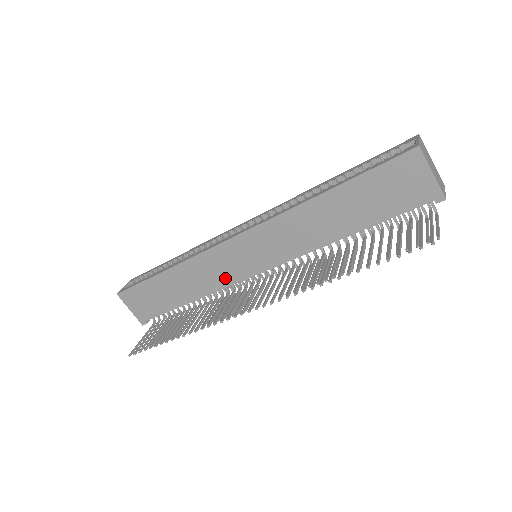
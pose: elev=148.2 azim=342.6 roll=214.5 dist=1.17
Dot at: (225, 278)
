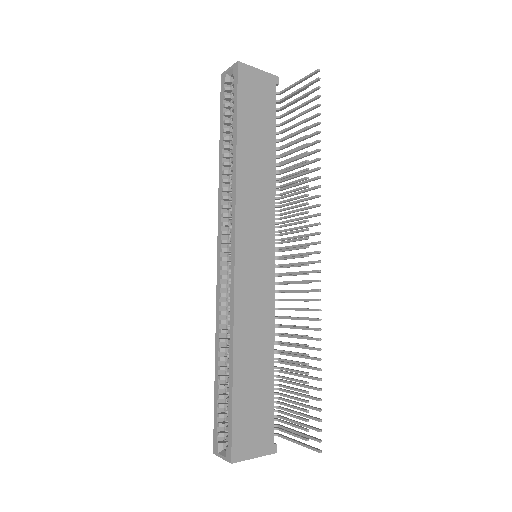
Dot at: (266, 297)
